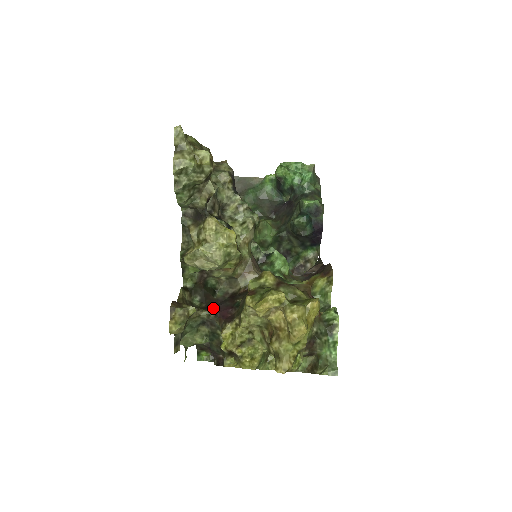
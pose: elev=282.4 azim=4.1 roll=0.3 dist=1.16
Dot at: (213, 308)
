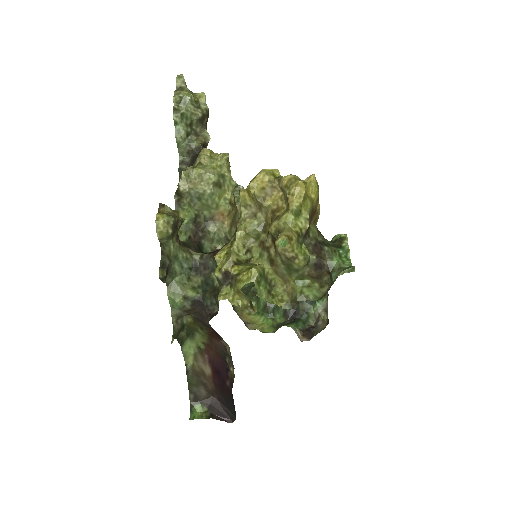
Dot at: occluded
